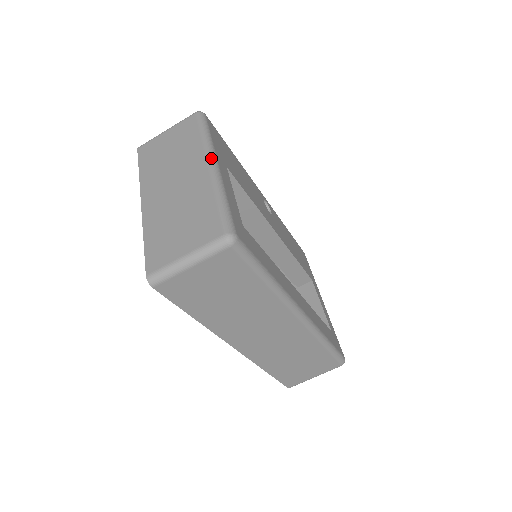
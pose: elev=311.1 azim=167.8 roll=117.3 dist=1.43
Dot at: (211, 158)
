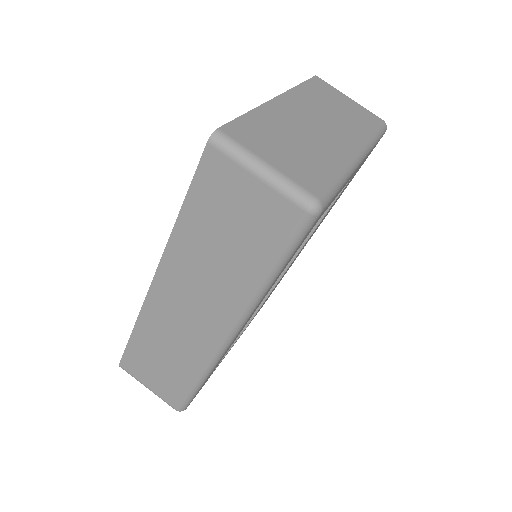
Dot at: (364, 152)
